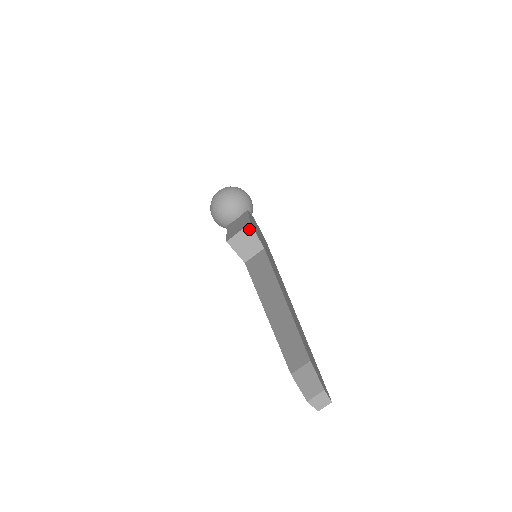
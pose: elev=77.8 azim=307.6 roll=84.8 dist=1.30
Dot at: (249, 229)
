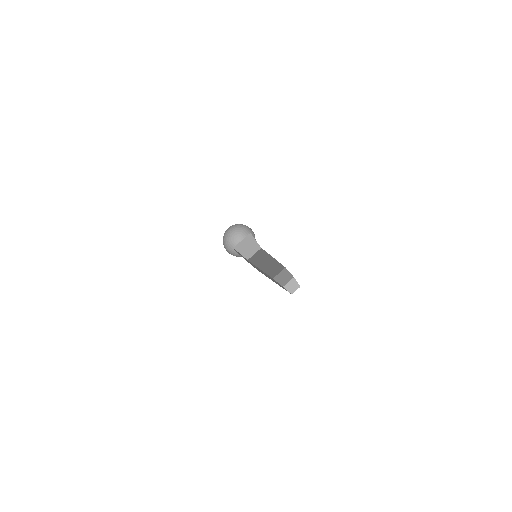
Dot at: (250, 237)
